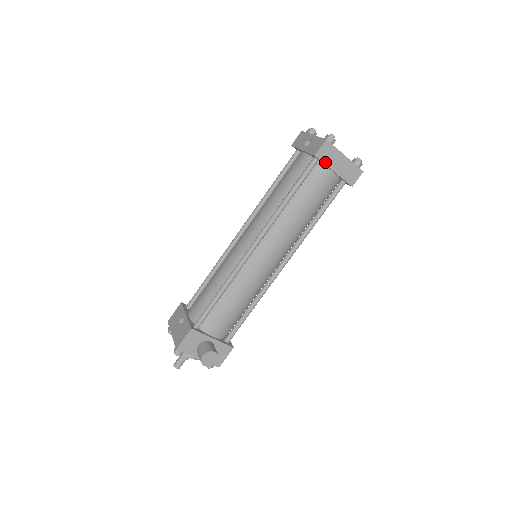
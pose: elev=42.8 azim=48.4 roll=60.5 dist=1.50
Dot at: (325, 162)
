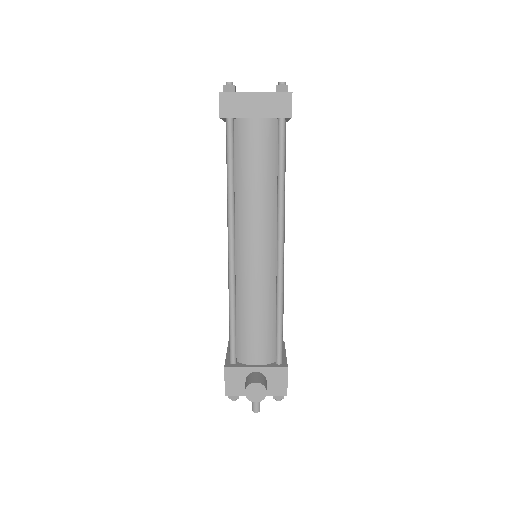
Dot at: (237, 115)
